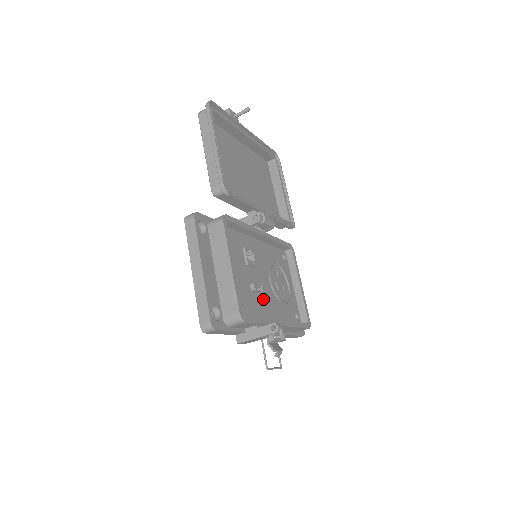
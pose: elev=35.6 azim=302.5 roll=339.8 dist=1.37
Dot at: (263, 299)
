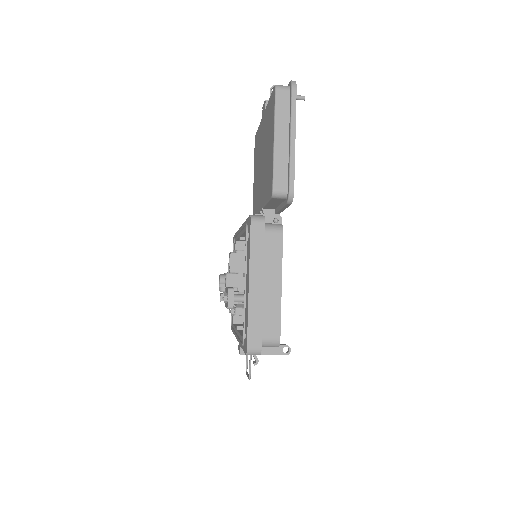
Dot at: occluded
